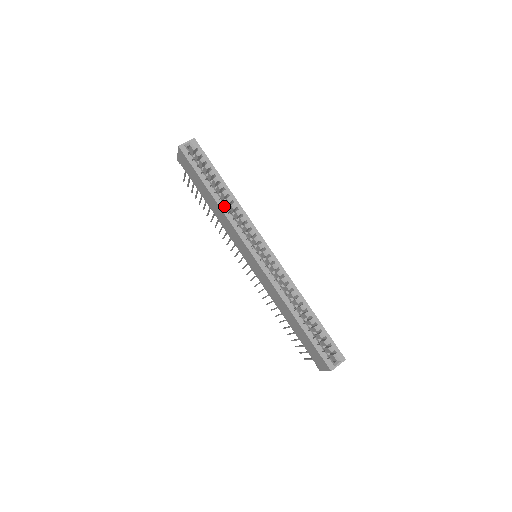
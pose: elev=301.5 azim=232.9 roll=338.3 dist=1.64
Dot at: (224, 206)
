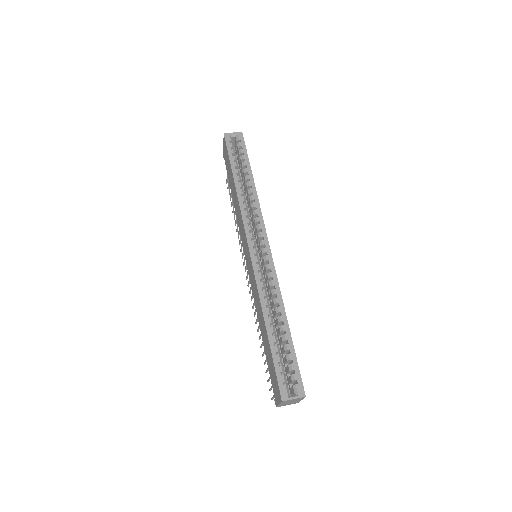
Dot at: (242, 196)
